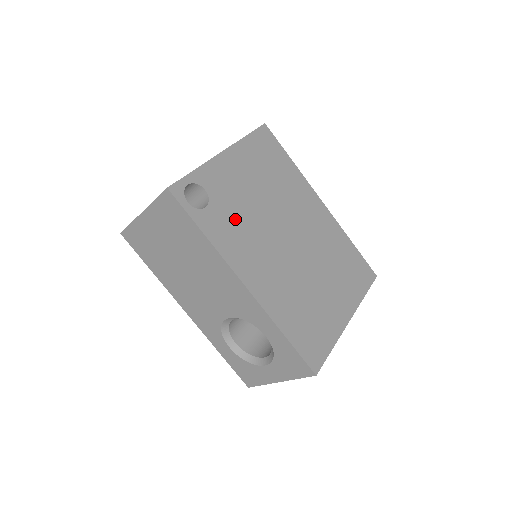
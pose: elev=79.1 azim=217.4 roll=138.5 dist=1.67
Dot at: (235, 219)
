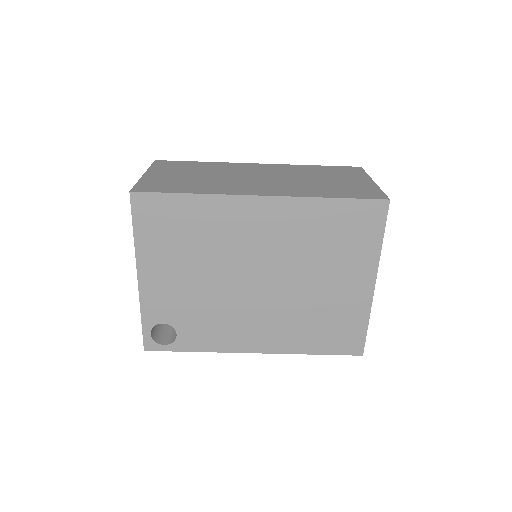
Dot at: (202, 318)
